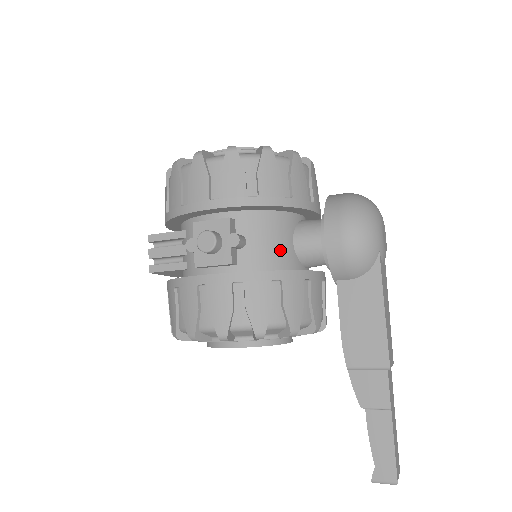
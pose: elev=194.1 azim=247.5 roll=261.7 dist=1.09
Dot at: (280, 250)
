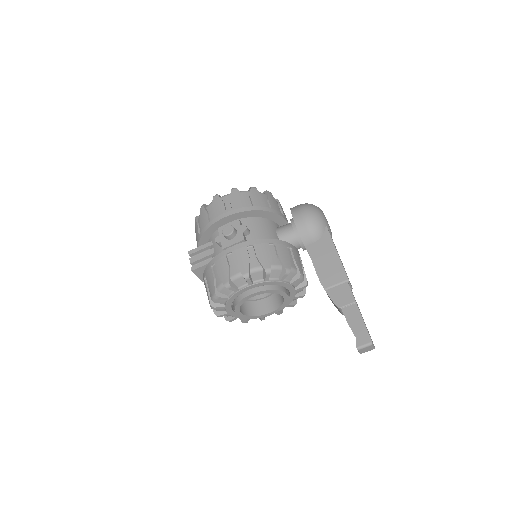
Dot at: (270, 236)
